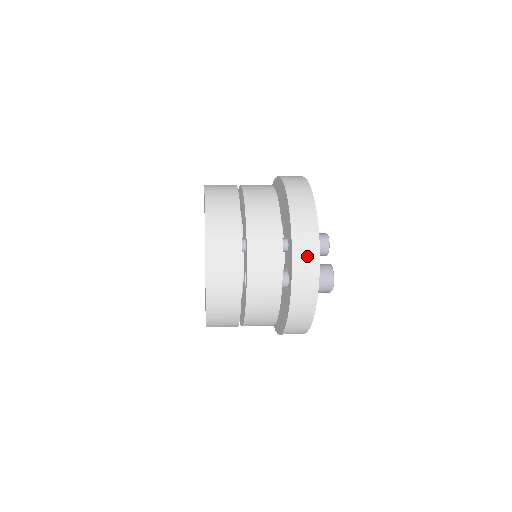
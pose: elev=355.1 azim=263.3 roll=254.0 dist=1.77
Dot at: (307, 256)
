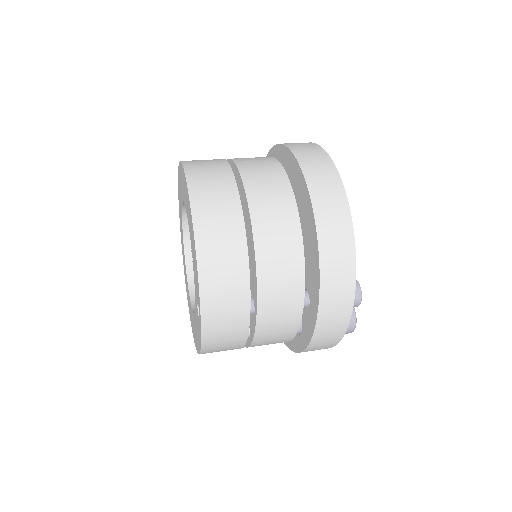
Dot at: (332, 330)
